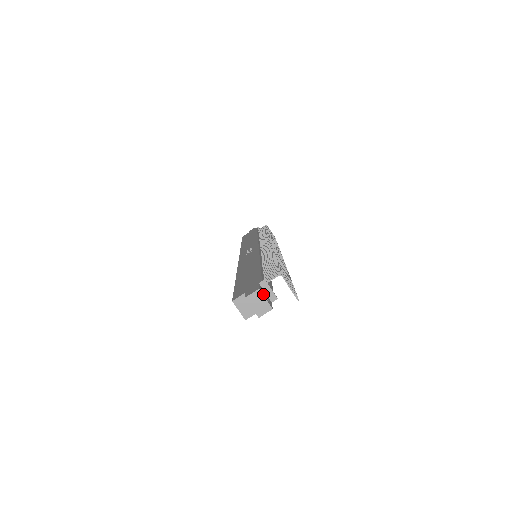
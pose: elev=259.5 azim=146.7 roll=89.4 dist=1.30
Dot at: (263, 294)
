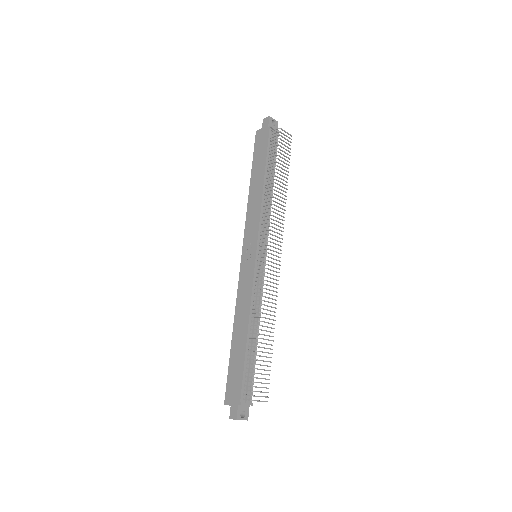
Dot at: (240, 418)
